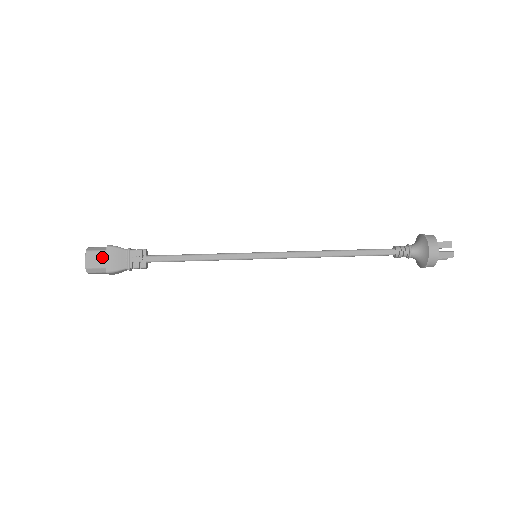
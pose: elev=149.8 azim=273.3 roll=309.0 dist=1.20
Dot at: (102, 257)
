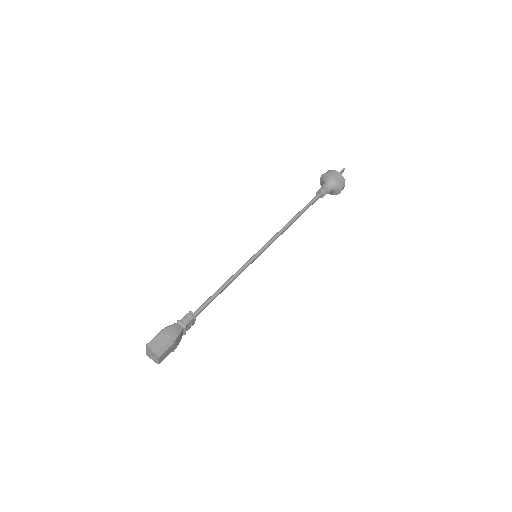
Dot at: (171, 349)
